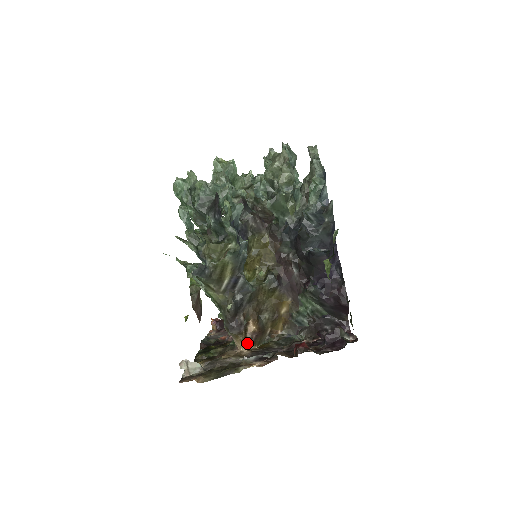
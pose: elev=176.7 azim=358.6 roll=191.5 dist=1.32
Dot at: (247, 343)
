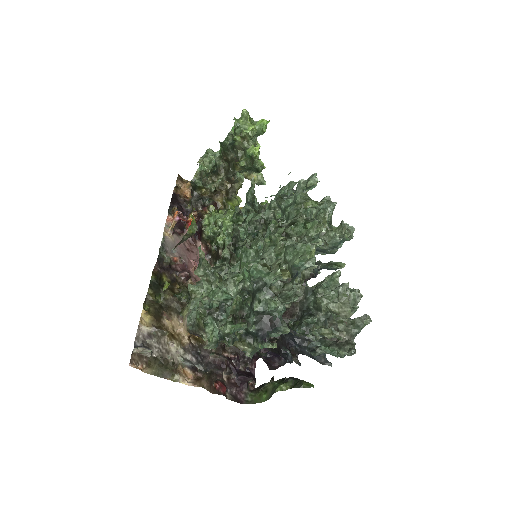
Dot at: occluded
